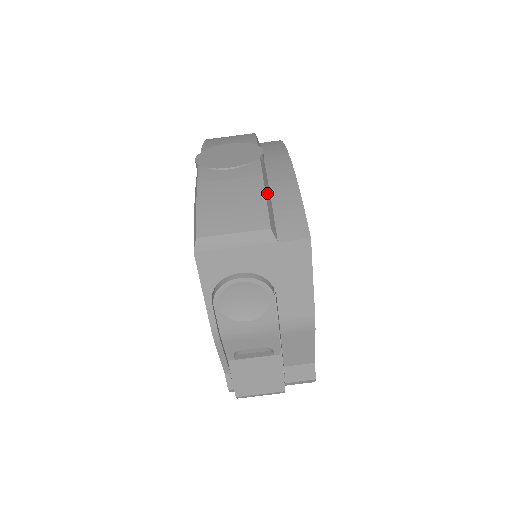
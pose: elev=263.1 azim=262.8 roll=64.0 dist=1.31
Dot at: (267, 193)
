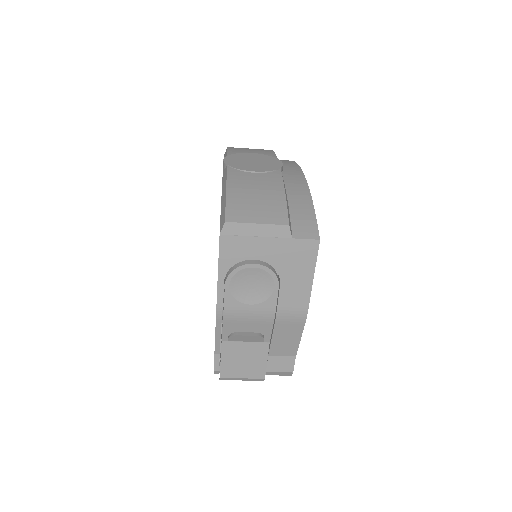
Dot at: (286, 197)
